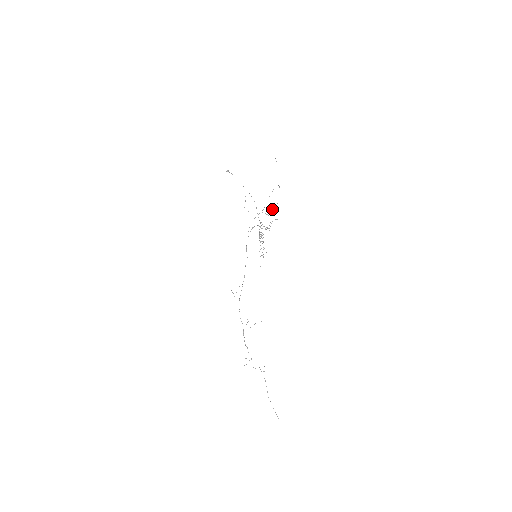
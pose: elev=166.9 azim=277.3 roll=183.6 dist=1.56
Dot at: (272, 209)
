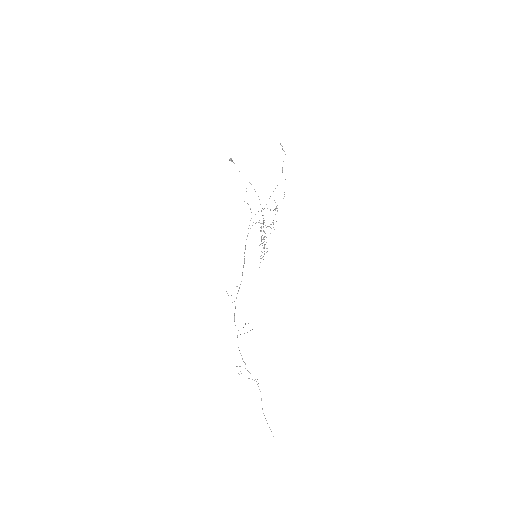
Dot at: occluded
